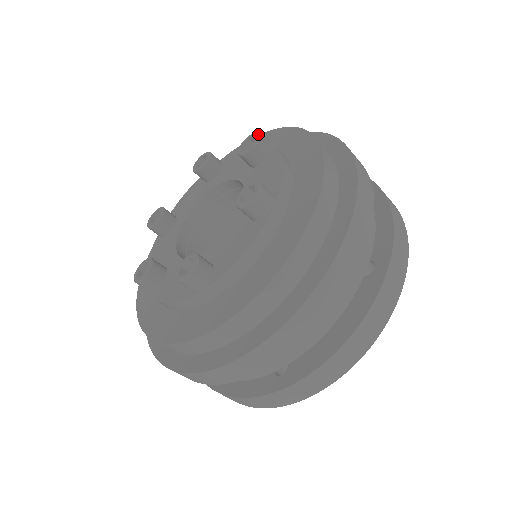
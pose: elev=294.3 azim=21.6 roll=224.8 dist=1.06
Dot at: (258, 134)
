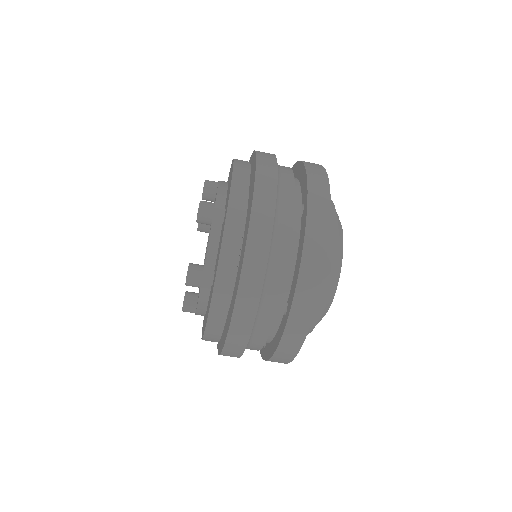
Dot at: (198, 209)
